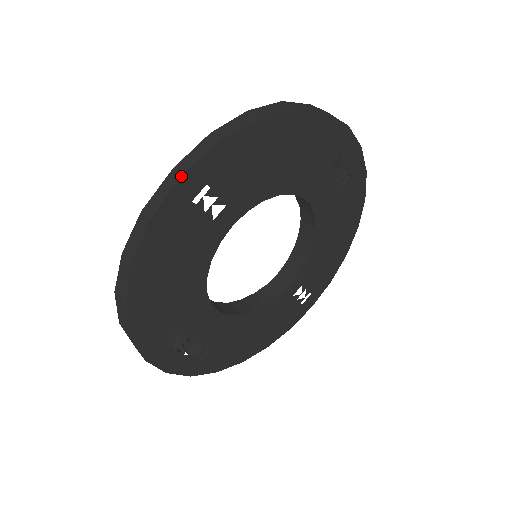
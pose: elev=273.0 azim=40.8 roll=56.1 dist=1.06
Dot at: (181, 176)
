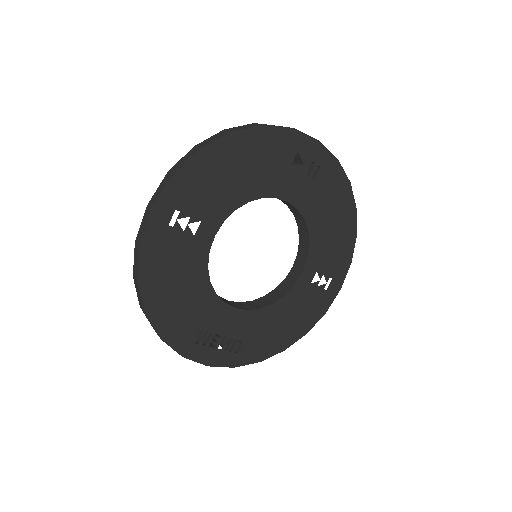
Dot at: (151, 209)
